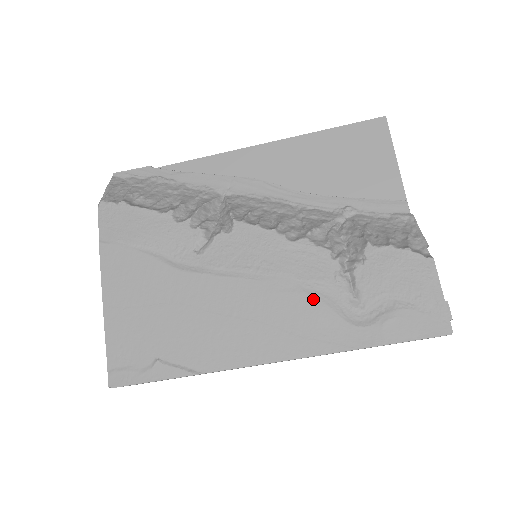
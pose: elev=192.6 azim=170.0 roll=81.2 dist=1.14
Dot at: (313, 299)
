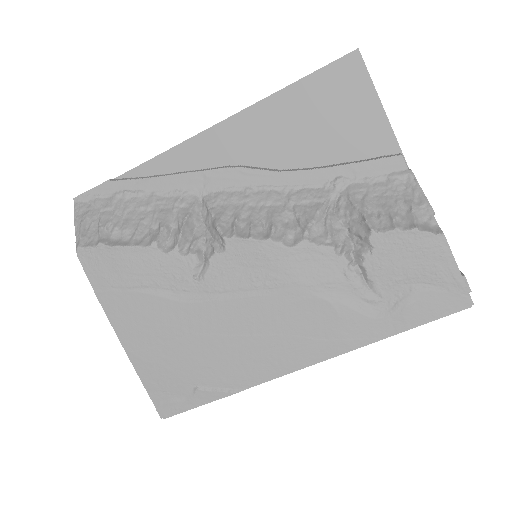
Dot at: (328, 302)
